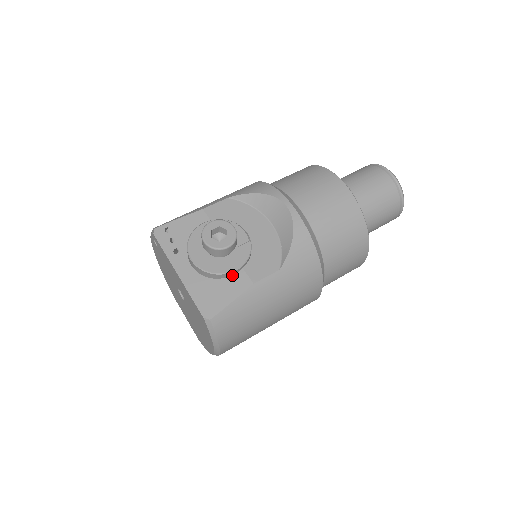
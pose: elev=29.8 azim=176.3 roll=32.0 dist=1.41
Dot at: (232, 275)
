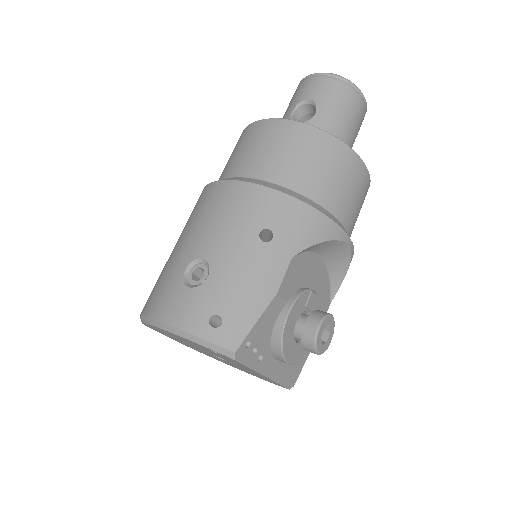
Dot at: occluded
